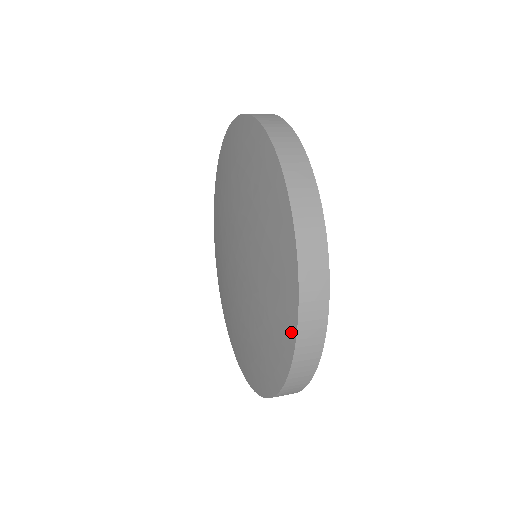
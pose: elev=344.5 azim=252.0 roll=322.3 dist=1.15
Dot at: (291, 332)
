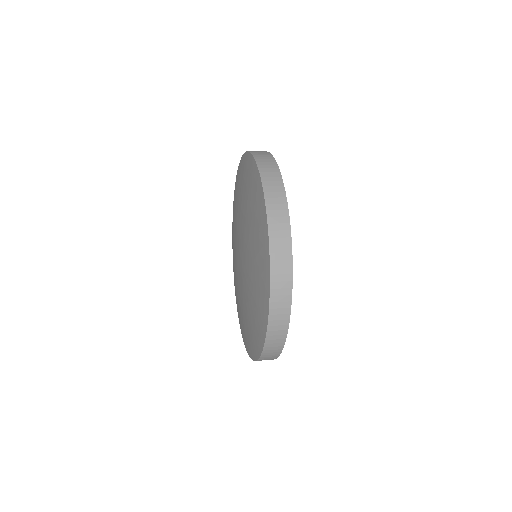
Dot at: (267, 251)
